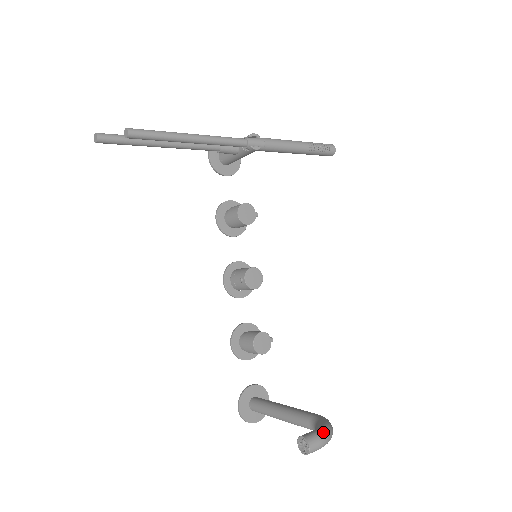
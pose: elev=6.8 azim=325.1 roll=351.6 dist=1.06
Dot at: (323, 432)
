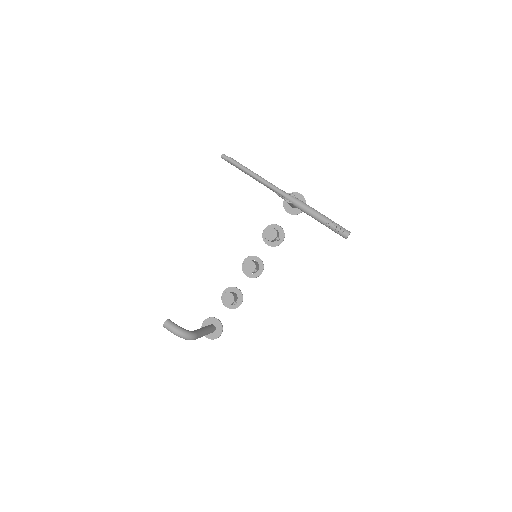
Dot at: (176, 327)
